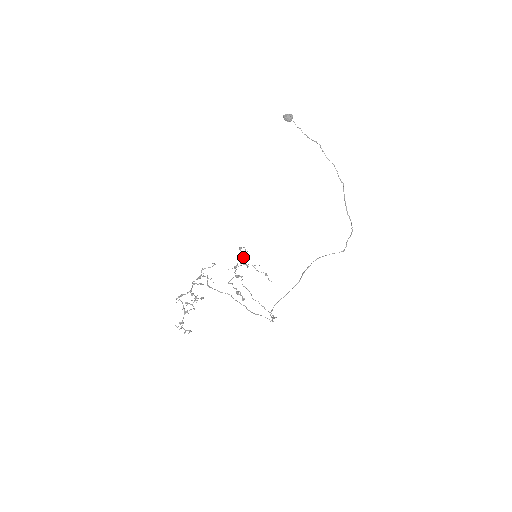
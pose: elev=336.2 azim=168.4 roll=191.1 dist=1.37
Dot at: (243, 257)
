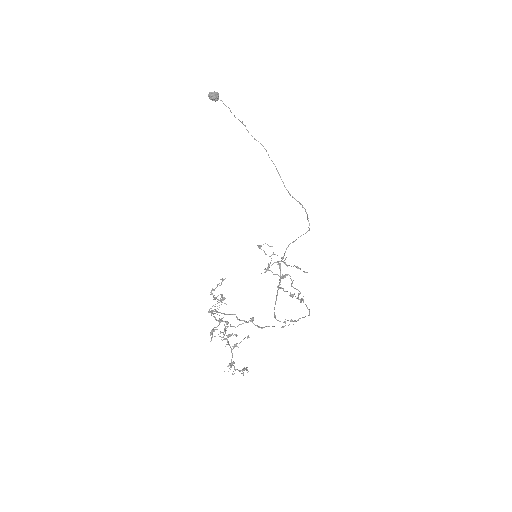
Dot at: occluded
